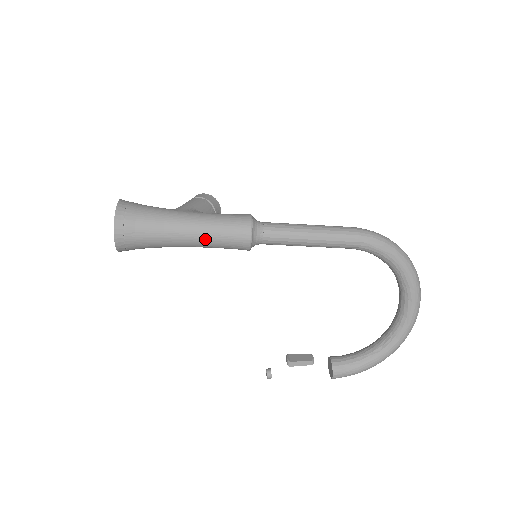
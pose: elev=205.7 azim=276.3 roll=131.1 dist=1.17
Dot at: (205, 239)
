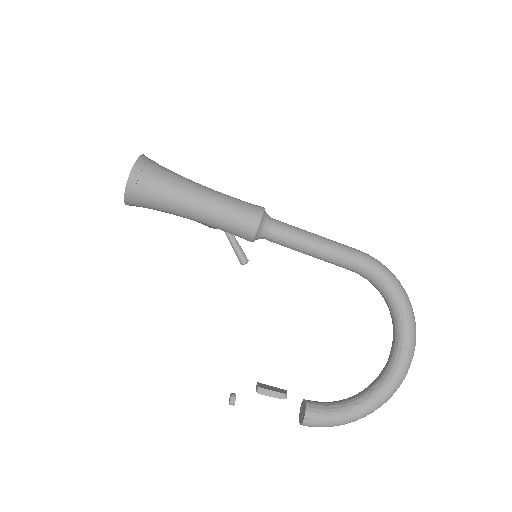
Dot at: (214, 211)
